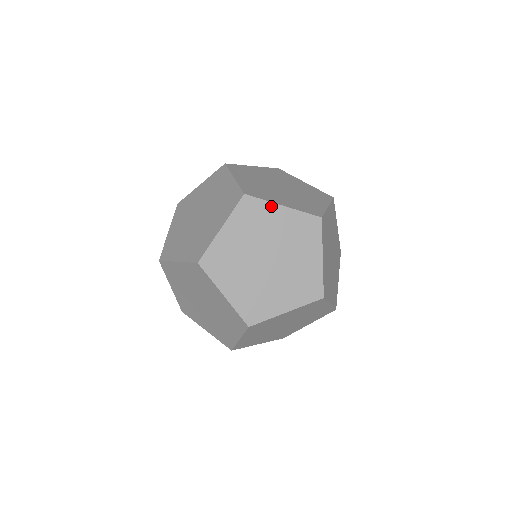
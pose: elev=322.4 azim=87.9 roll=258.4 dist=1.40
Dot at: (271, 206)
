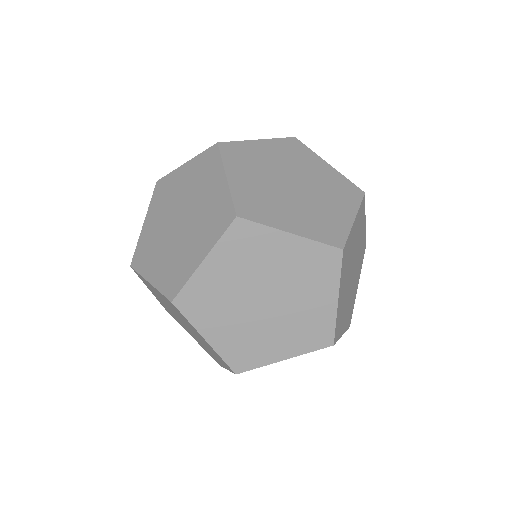
Dot at: (274, 233)
